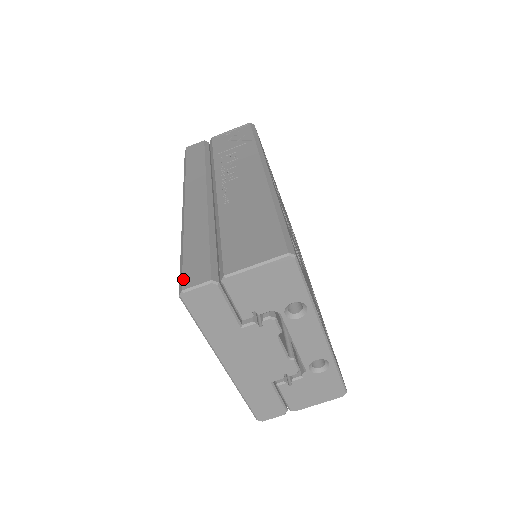
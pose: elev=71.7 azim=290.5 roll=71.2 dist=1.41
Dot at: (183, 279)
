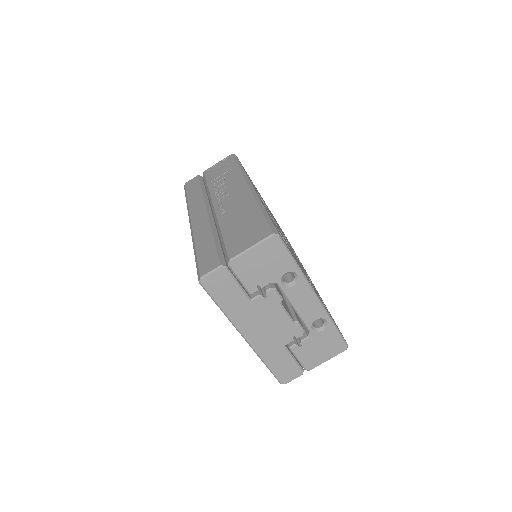
Dot at: (200, 270)
